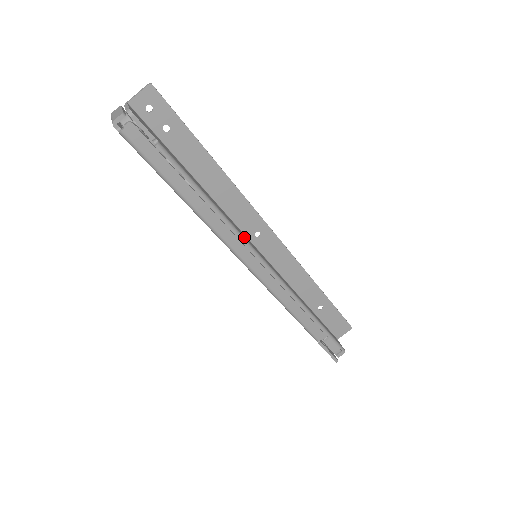
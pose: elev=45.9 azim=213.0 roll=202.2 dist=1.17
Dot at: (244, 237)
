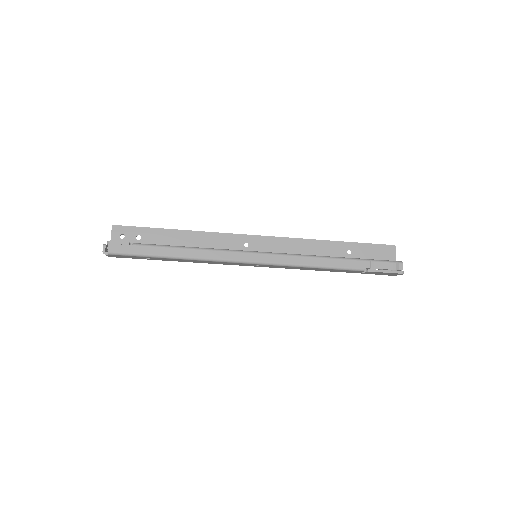
Dot at: (231, 250)
